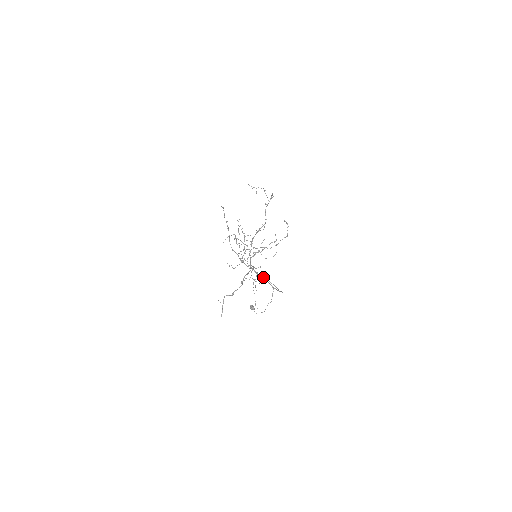
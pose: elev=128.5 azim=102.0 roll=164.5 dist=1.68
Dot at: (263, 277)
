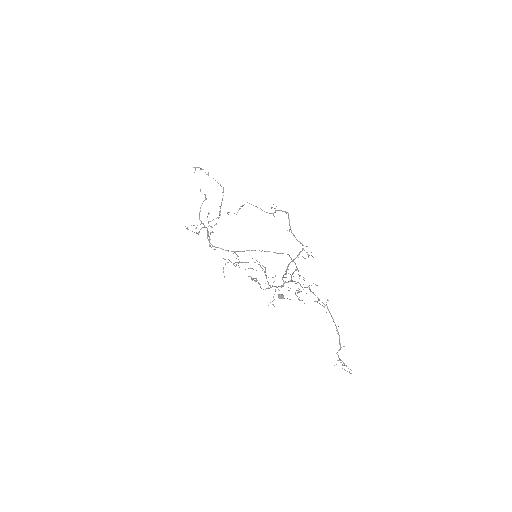
Dot at: occluded
